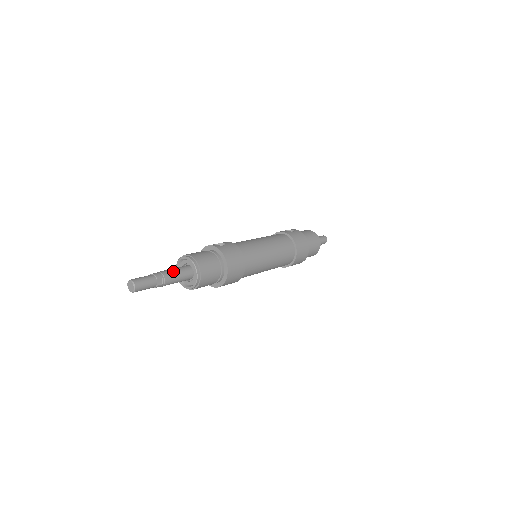
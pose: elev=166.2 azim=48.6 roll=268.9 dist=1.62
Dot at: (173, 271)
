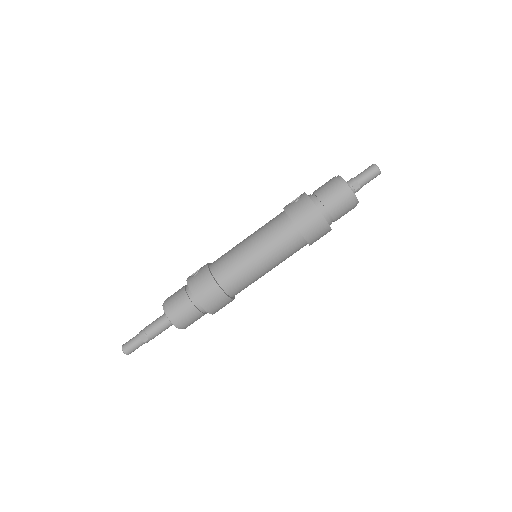
Dot at: (154, 323)
